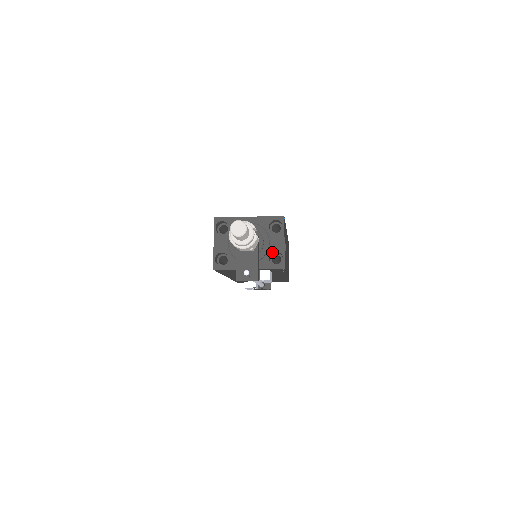
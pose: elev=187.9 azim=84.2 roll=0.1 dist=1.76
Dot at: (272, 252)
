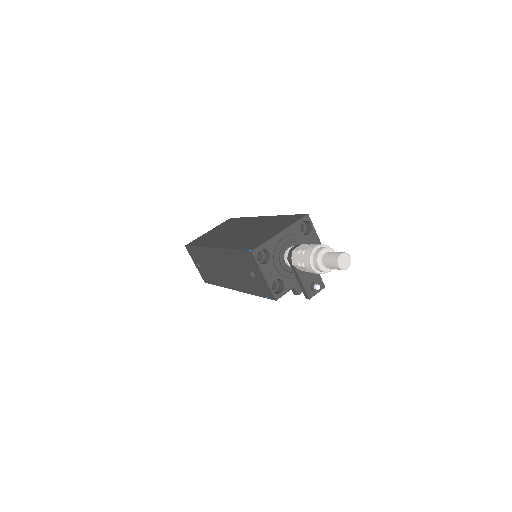
Dot at: occluded
